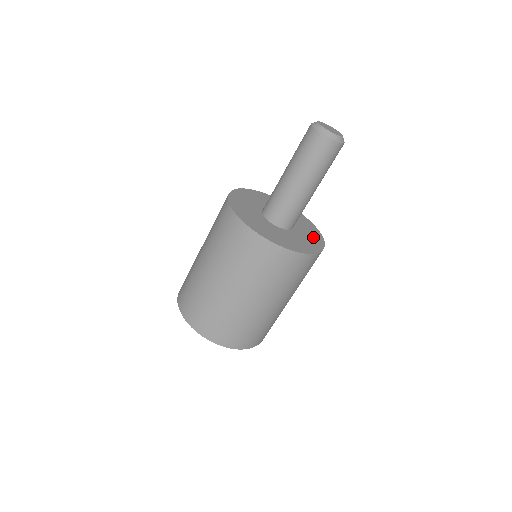
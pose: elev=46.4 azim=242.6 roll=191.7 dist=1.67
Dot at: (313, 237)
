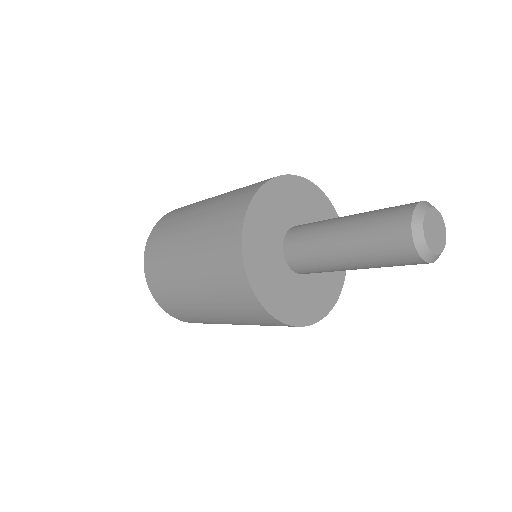
Dot at: (316, 303)
